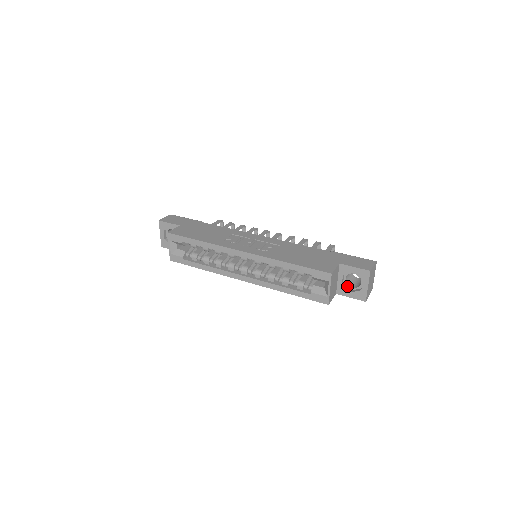
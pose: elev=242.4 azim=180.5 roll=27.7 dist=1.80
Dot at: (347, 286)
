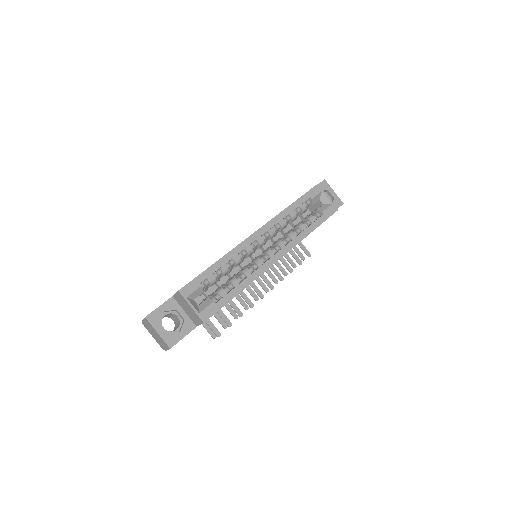
Dot at: occluded
